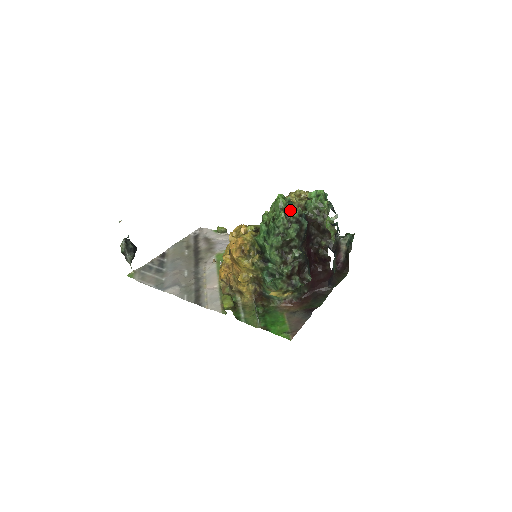
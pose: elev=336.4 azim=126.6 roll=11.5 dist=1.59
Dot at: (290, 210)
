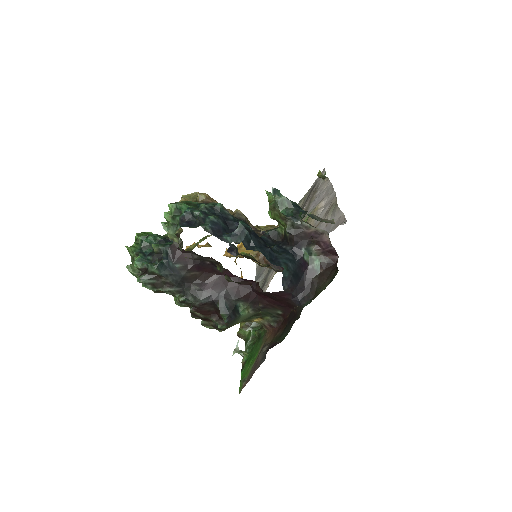
Dot at: (138, 257)
